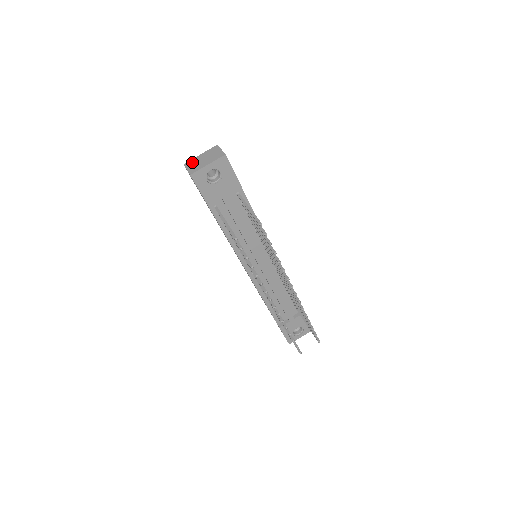
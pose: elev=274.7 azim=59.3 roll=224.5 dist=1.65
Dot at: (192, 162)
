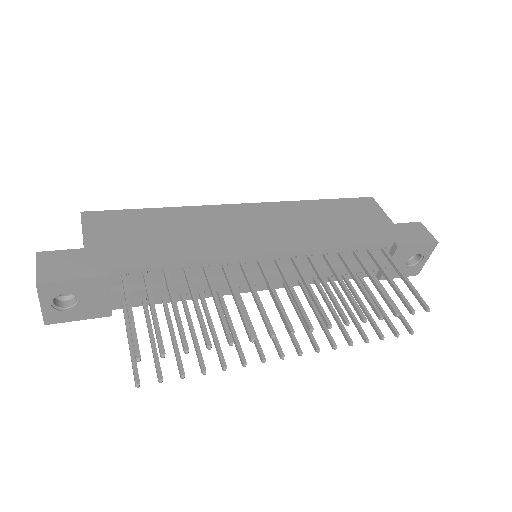
Dot at: occluded
